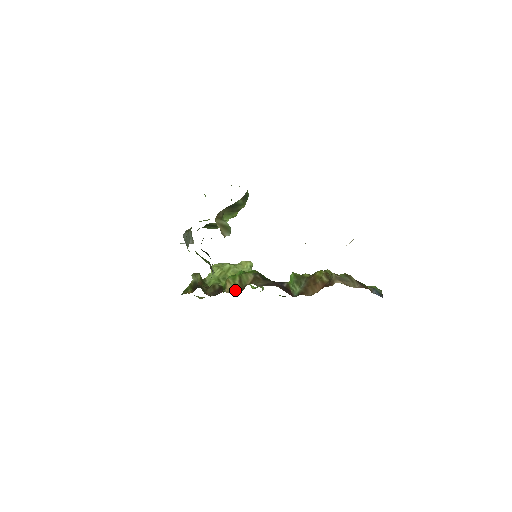
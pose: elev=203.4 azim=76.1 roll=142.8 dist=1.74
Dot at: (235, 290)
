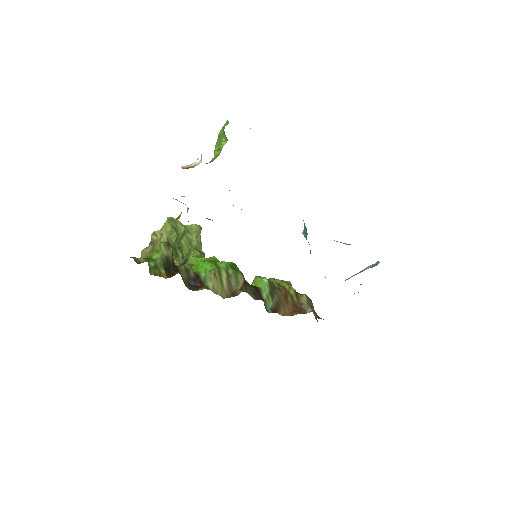
Dot at: (222, 291)
